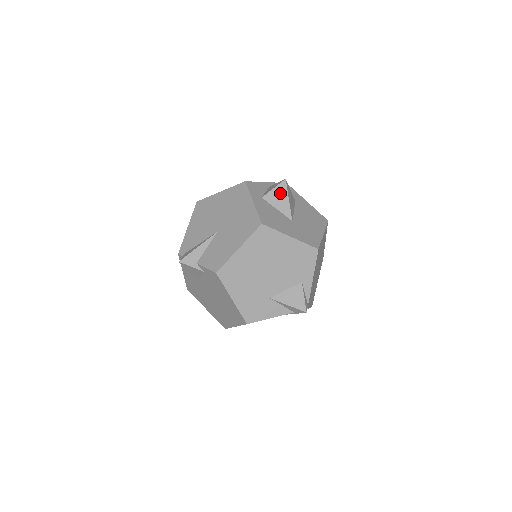
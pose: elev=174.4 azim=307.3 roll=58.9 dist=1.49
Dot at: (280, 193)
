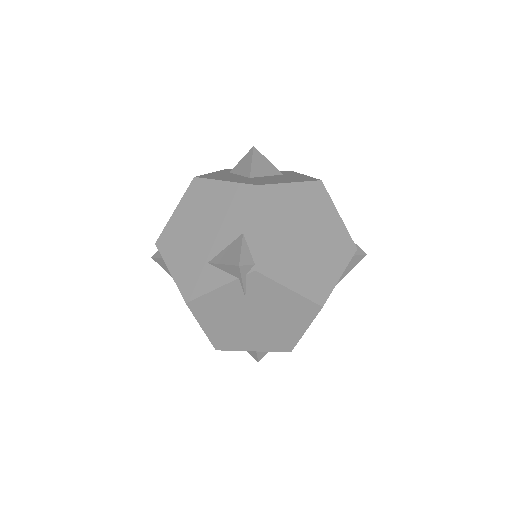
Dot at: (245, 160)
